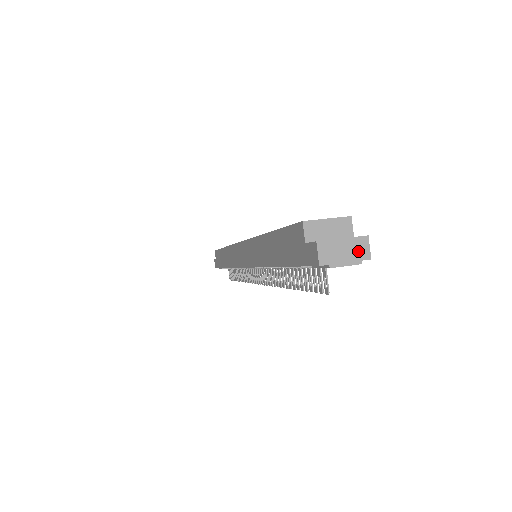
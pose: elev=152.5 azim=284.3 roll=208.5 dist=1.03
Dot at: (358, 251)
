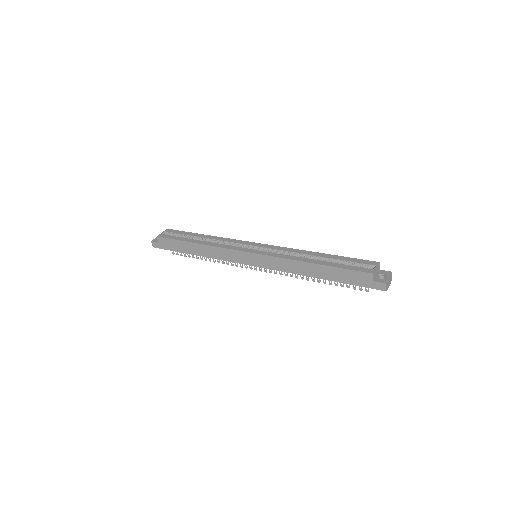
Dot at: (391, 279)
